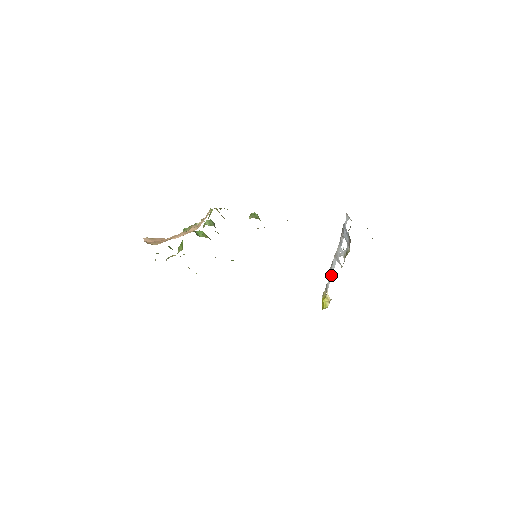
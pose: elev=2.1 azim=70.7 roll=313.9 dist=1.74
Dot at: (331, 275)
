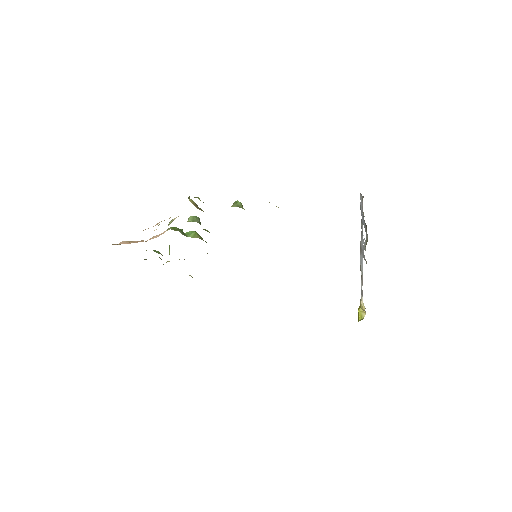
Dot at: (362, 277)
